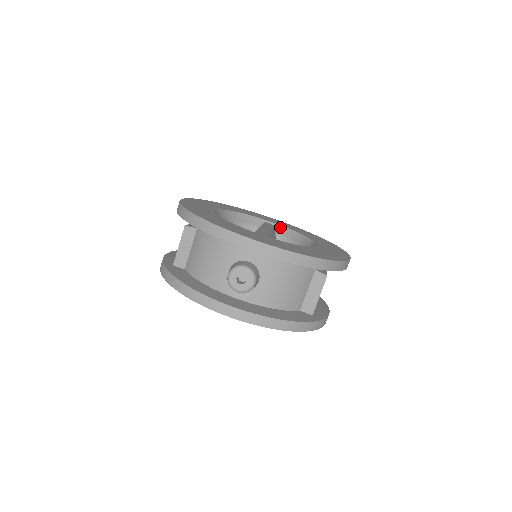
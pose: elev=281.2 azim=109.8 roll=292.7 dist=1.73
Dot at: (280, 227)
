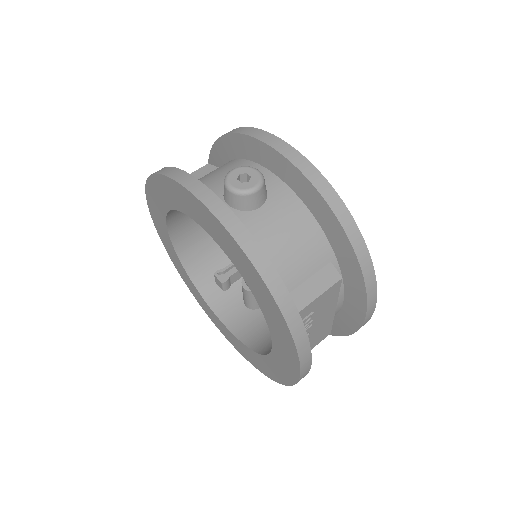
Dot at: occluded
